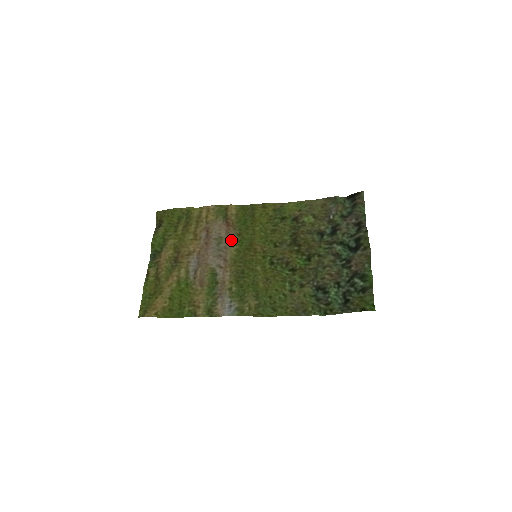
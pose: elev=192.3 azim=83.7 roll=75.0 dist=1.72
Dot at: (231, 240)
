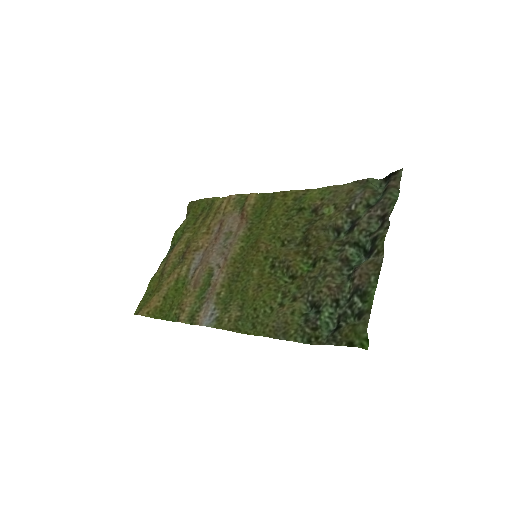
Dot at: (239, 235)
